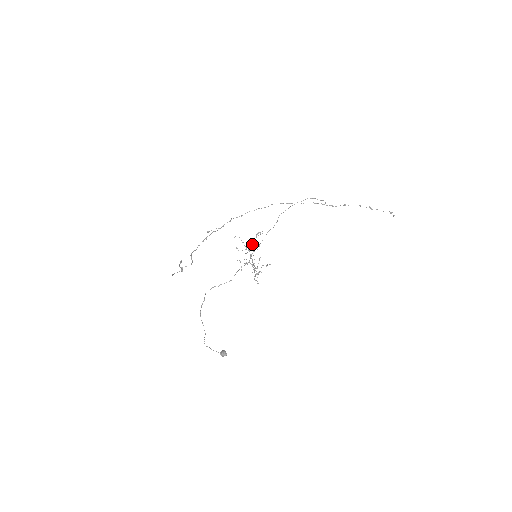
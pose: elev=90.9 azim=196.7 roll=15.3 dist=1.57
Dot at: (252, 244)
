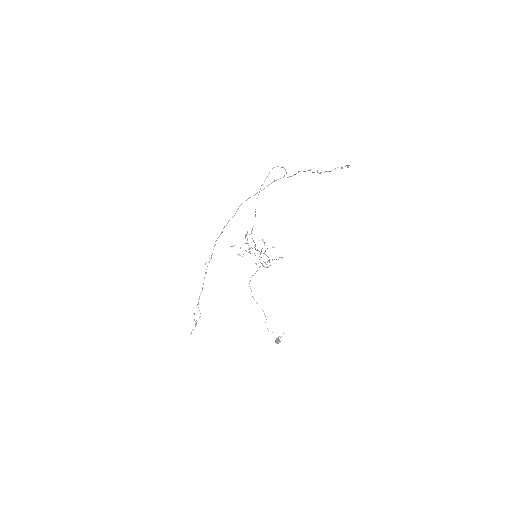
Dot at: (248, 245)
